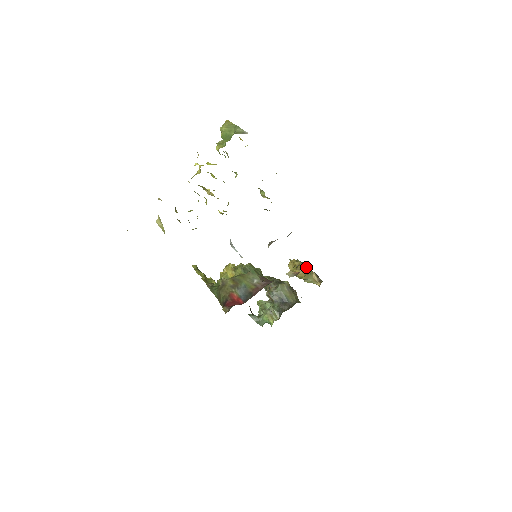
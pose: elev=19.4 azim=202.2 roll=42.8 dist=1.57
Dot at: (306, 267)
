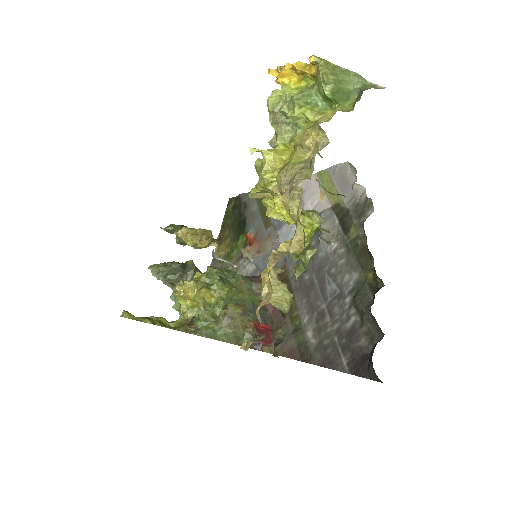
Dot at: (211, 232)
